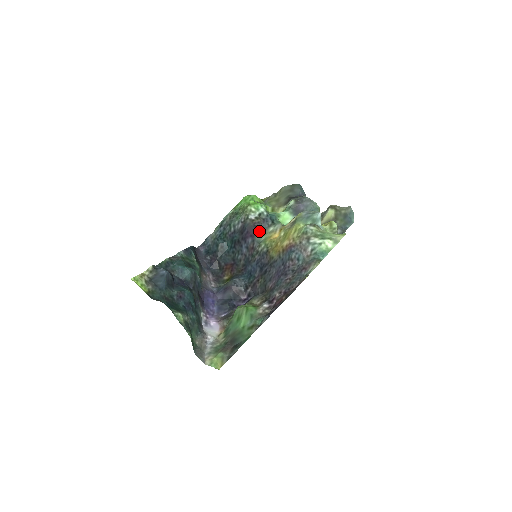
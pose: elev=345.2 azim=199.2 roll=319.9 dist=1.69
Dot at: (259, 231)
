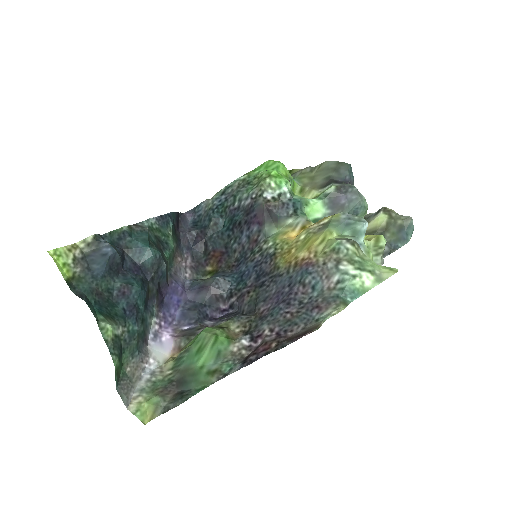
Dot at: (272, 219)
